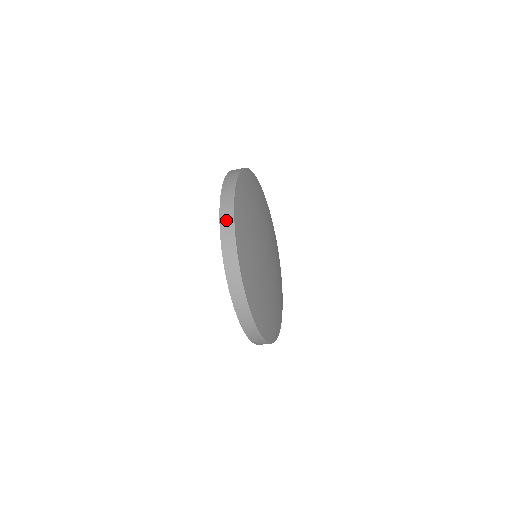
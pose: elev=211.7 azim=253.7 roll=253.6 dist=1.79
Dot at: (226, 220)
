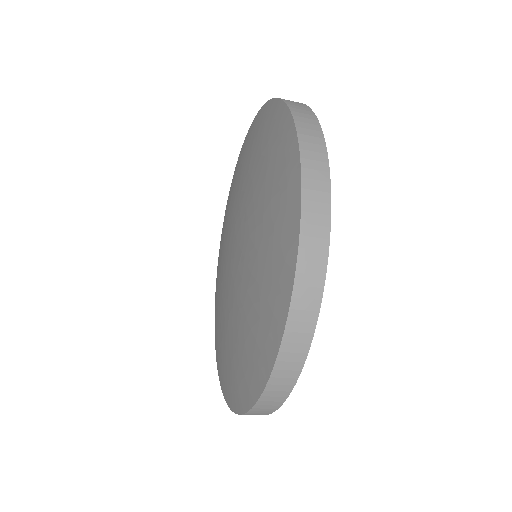
Dot at: (298, 335)
